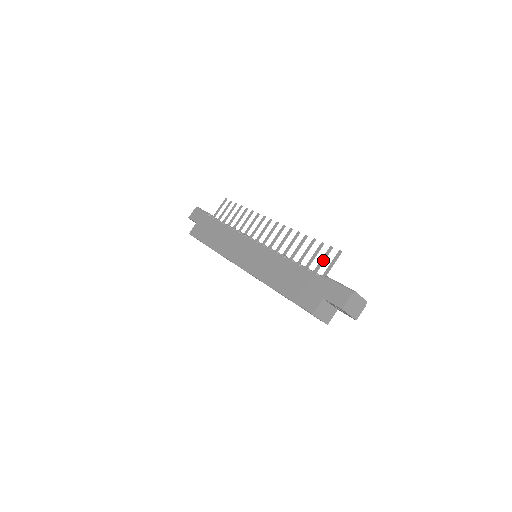
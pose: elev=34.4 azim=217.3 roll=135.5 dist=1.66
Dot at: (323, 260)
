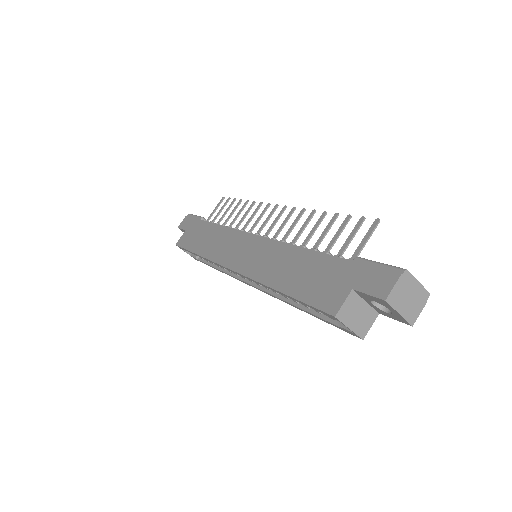
Dot at: (351, 237)
